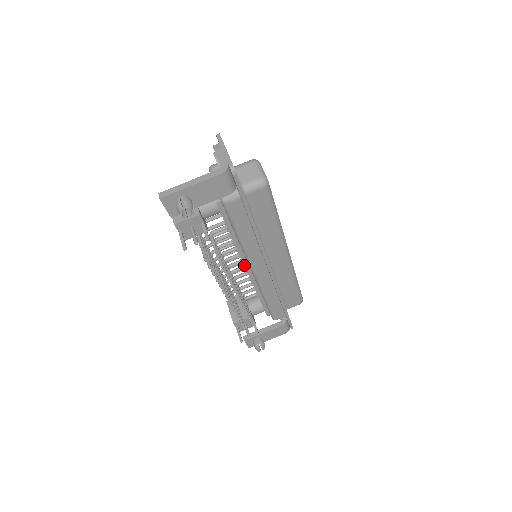
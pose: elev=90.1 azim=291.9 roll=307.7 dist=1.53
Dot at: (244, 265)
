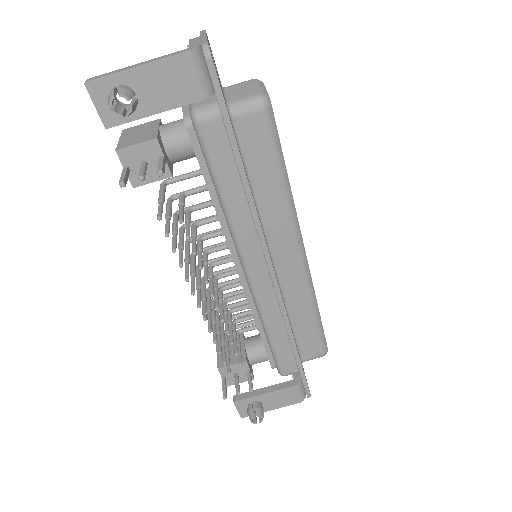
Dot at: (234, 262)
